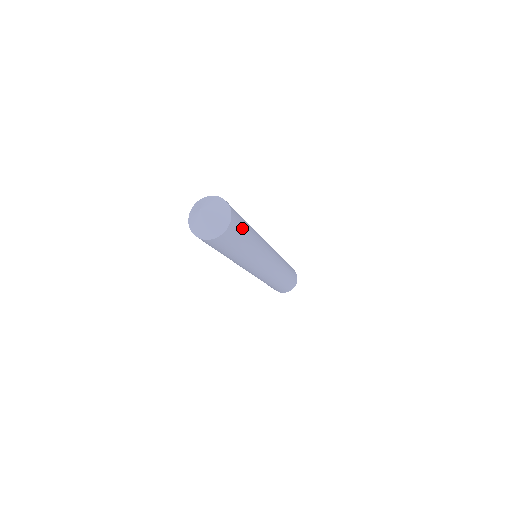
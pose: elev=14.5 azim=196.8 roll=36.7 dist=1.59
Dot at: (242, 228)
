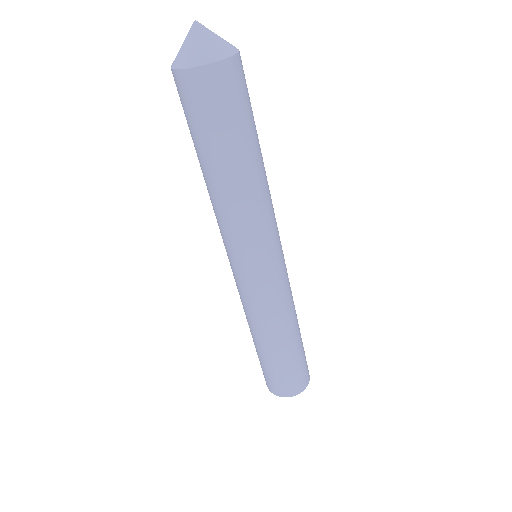
Dot at: (248, 107)
